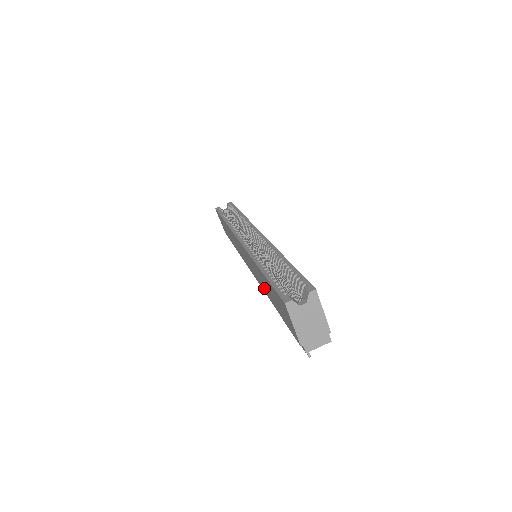
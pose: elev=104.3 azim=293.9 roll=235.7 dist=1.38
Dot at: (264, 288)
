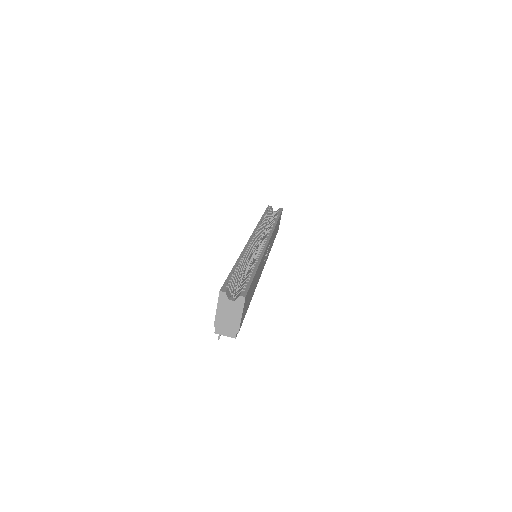
Dot at: occluded
